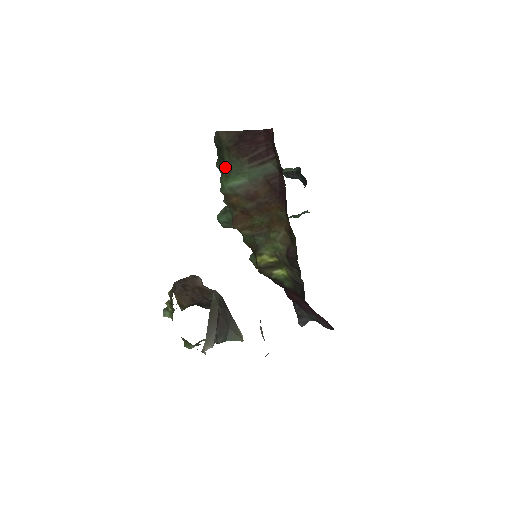
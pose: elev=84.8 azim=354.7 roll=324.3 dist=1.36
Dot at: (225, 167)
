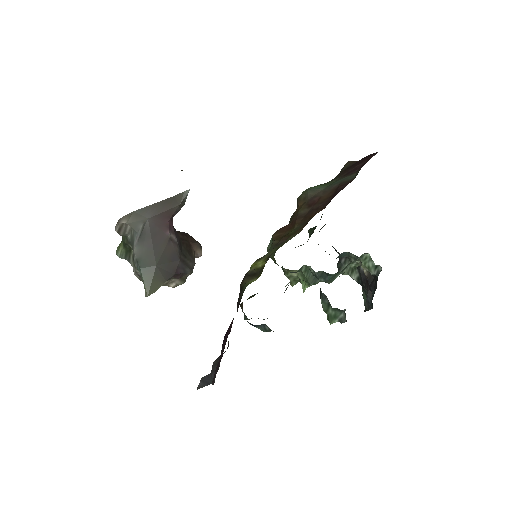
Dot at: occluded
